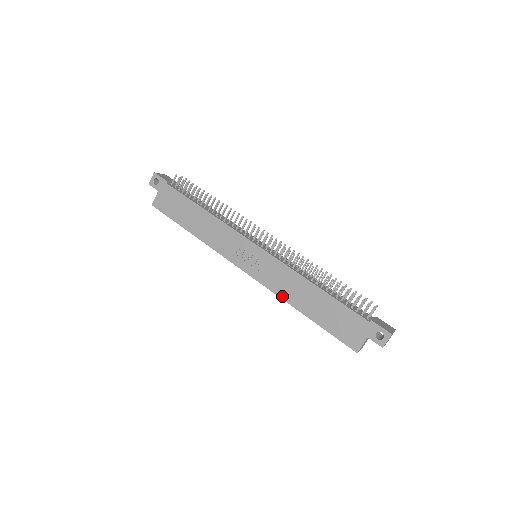
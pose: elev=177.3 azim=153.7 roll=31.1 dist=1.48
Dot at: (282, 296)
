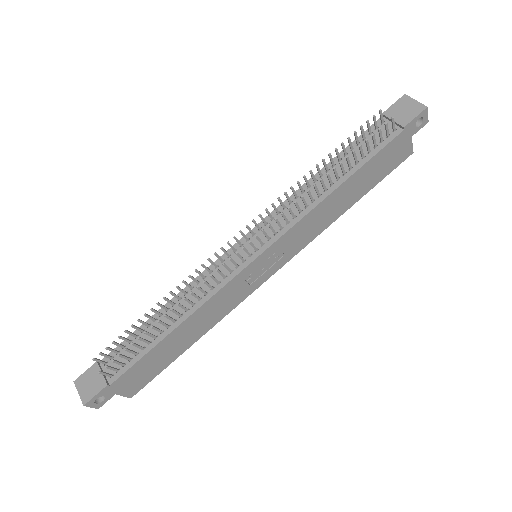
Dot at: (322, 230)
